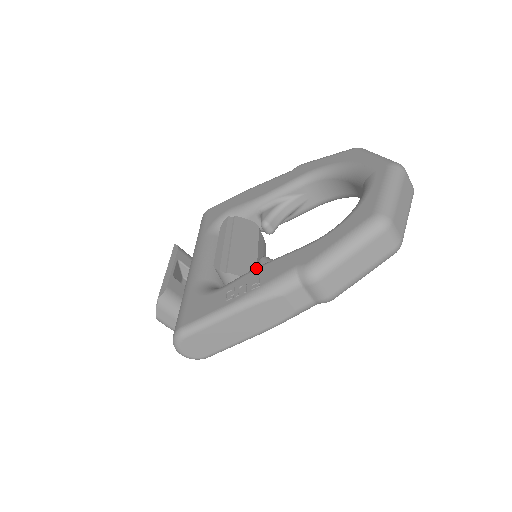
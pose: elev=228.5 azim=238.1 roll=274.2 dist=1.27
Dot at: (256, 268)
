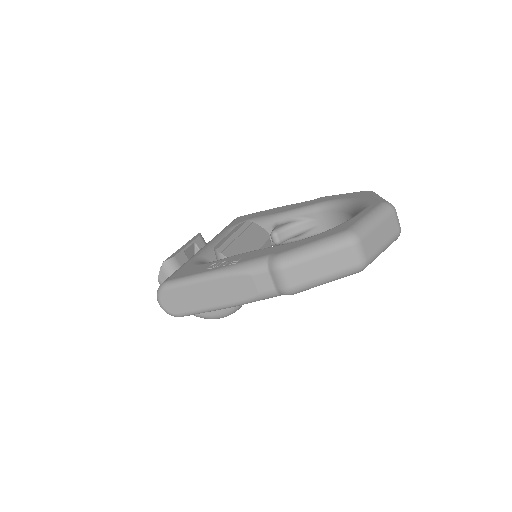
Dot at: (243, 253)
